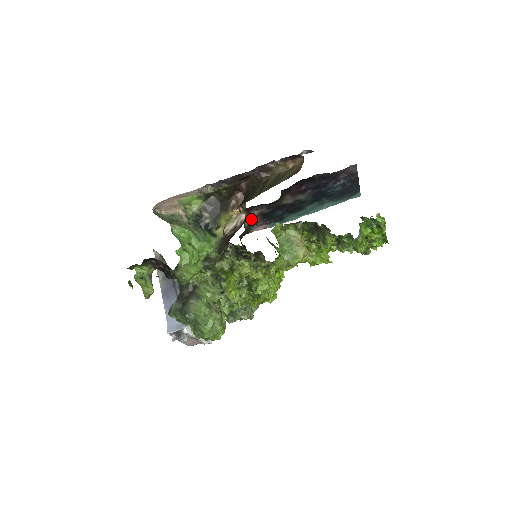
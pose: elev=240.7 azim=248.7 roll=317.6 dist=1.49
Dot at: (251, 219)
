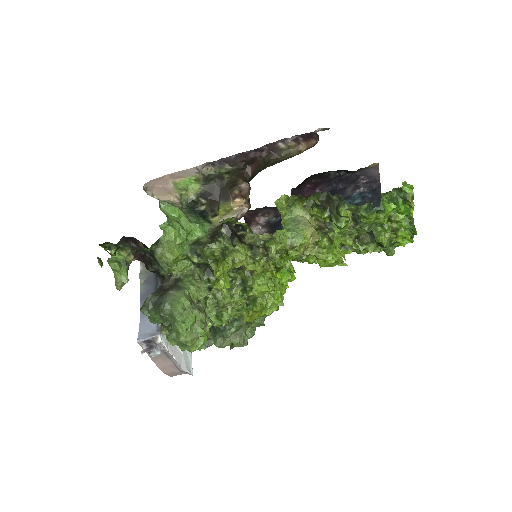
Dot at: (256, 231)
